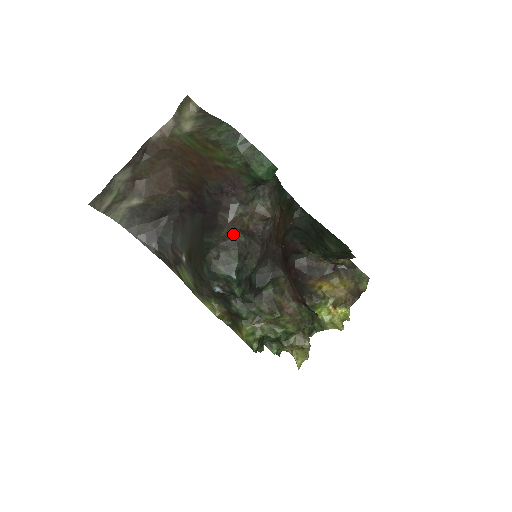
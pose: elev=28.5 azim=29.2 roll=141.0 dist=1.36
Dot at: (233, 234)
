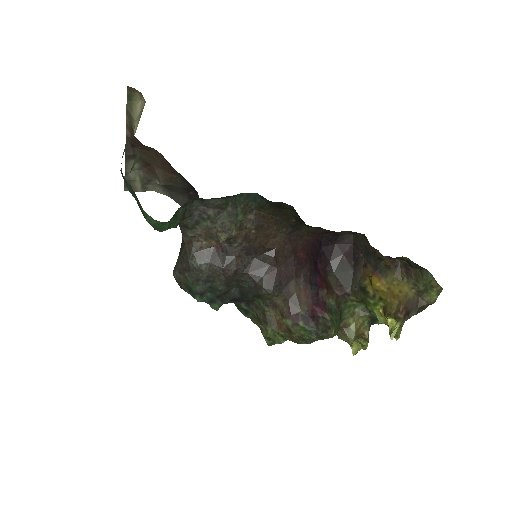
Dot at: (187, 258)
